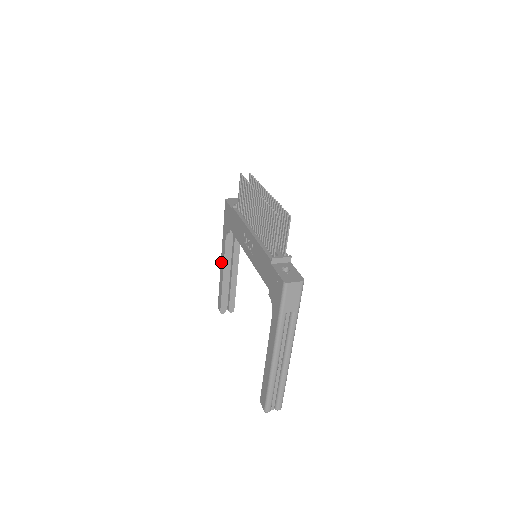
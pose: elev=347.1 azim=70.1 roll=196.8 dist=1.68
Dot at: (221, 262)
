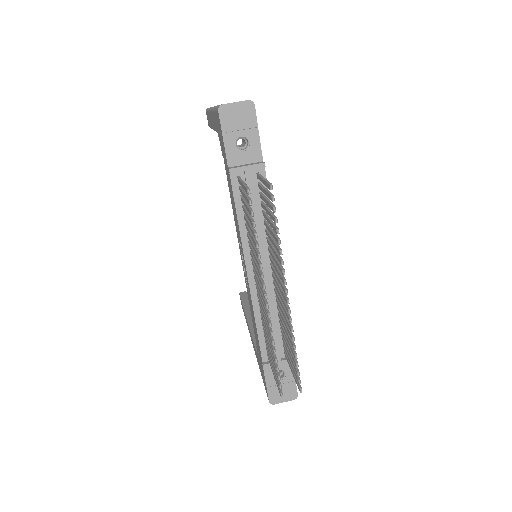
Dot at: (210, 115)
